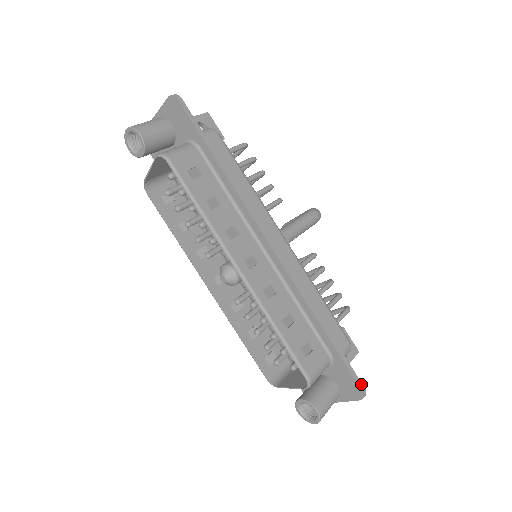
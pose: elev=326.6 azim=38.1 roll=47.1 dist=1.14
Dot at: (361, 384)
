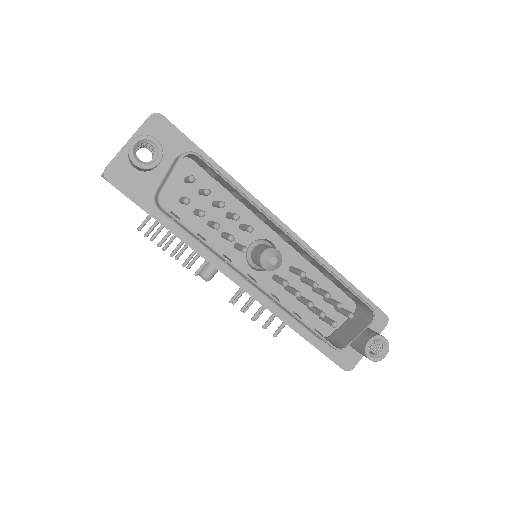
Dot at: (381, 311)
